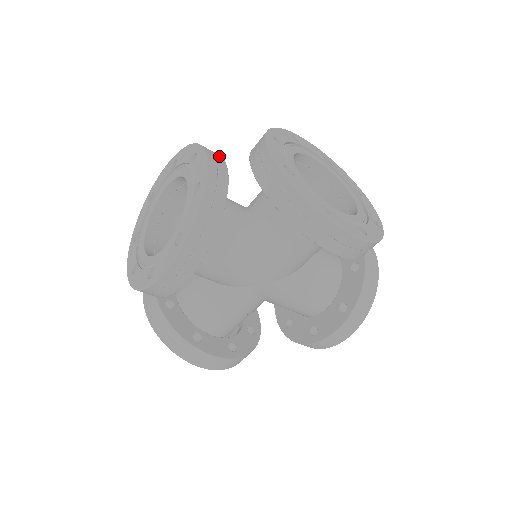
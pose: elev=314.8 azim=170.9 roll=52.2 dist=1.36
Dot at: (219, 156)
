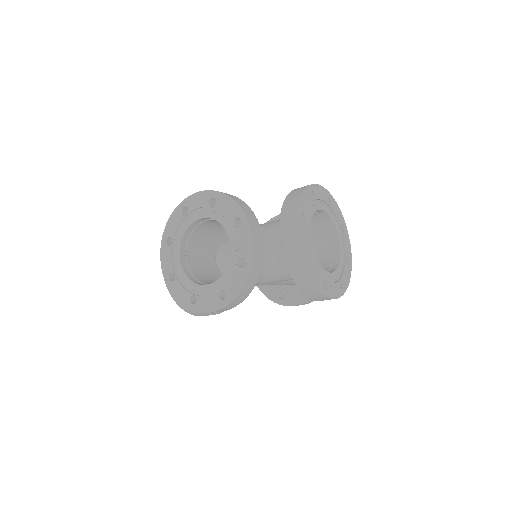
Dot at: (257, 224)
